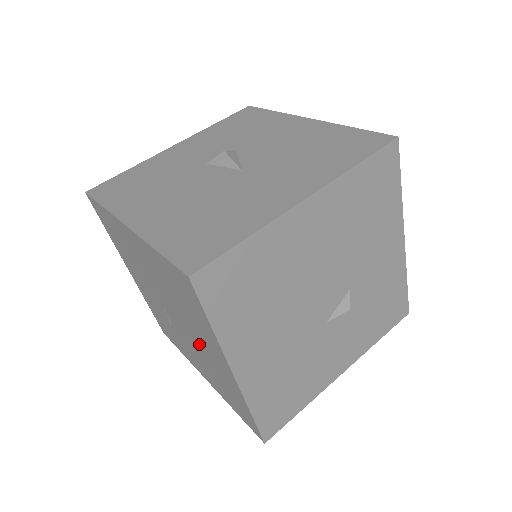
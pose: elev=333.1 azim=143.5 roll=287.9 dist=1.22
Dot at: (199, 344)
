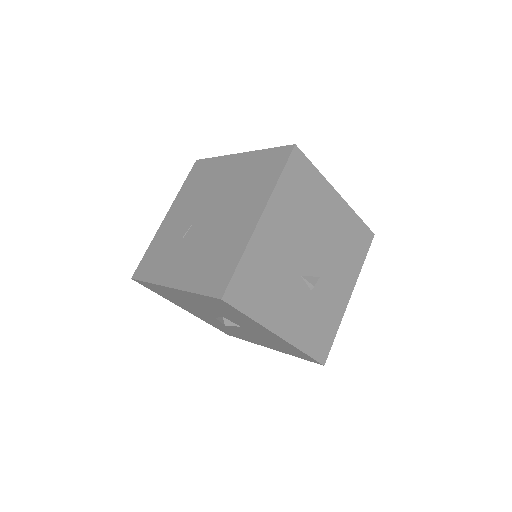
Dot at: (226, 222)
